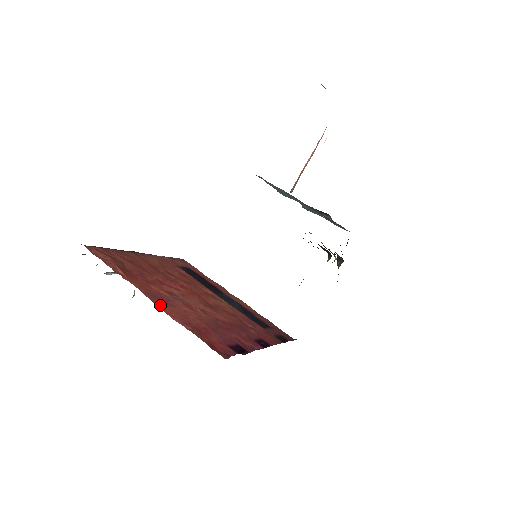
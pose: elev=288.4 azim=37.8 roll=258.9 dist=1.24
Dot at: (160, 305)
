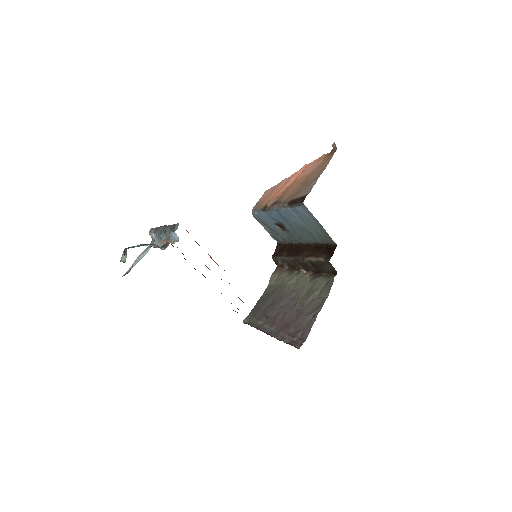
Dot at: occluded
